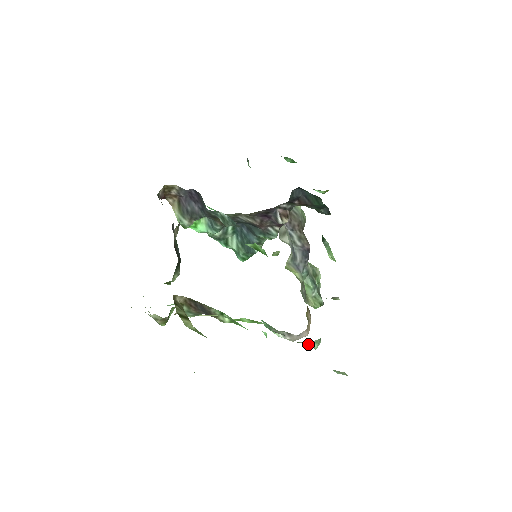
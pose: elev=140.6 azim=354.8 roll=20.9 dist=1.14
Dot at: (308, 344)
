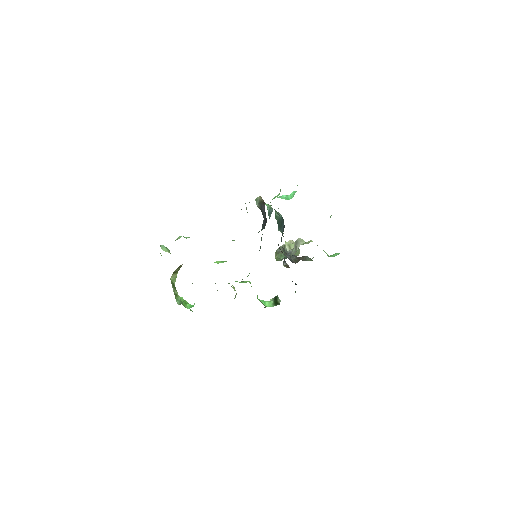
Dot at: occluded
